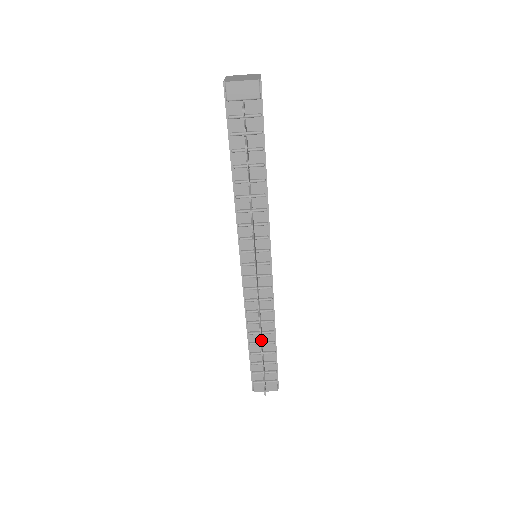
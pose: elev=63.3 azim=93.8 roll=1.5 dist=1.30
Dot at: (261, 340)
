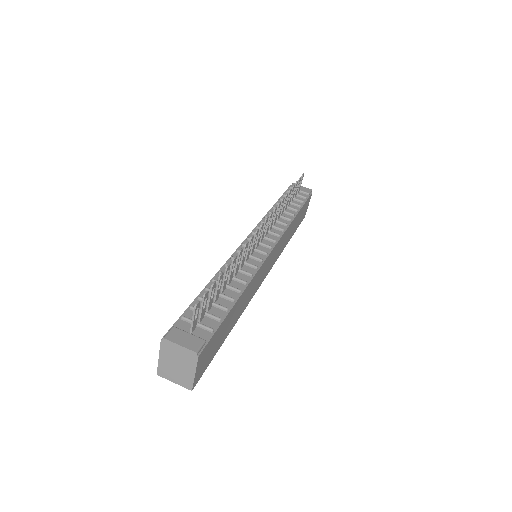
Dot at: (236, 256)
